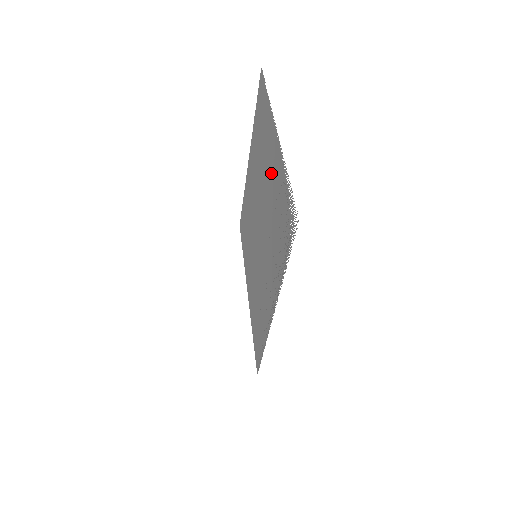
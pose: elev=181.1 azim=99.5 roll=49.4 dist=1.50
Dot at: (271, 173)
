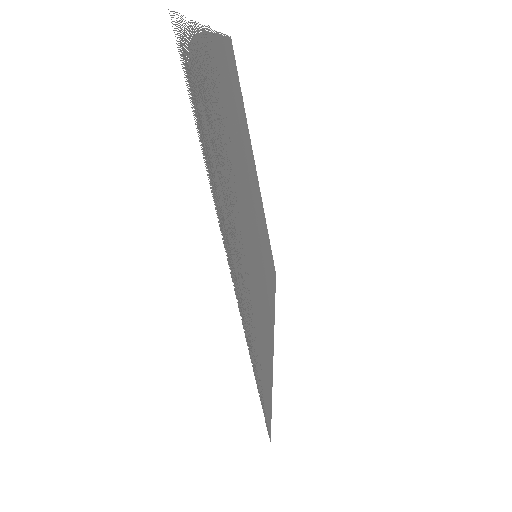
Dot at: occluded
